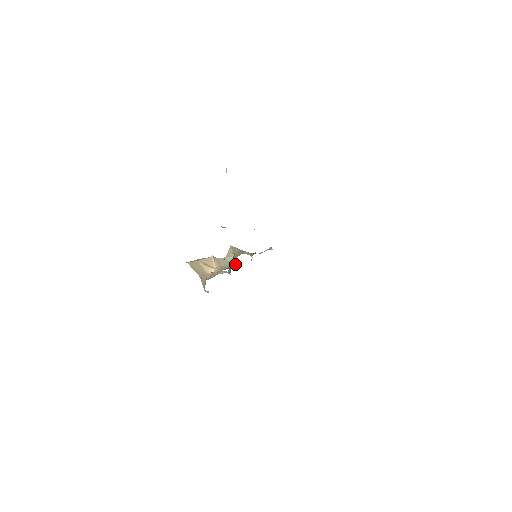
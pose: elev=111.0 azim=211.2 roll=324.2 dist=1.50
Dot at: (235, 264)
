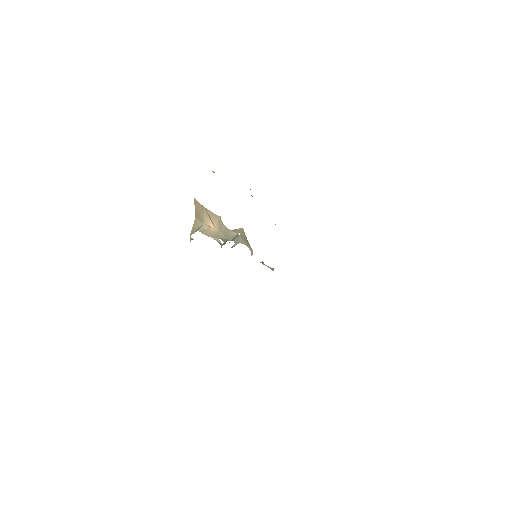
Dot at: (233, 246)
